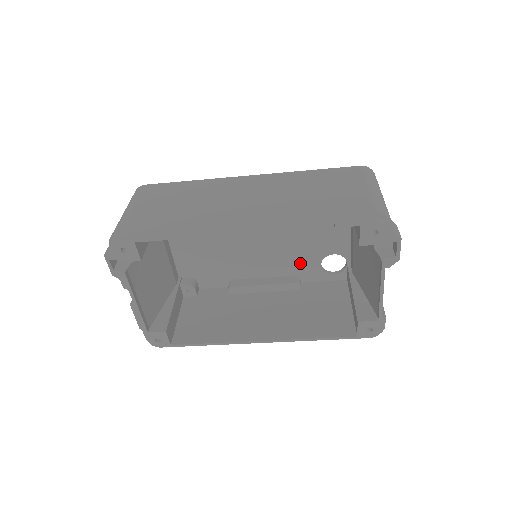
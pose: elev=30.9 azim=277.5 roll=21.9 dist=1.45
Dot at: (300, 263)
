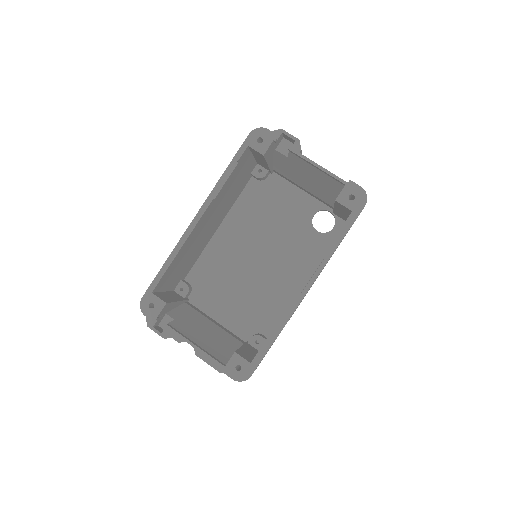
Dot at: (303, 244)
